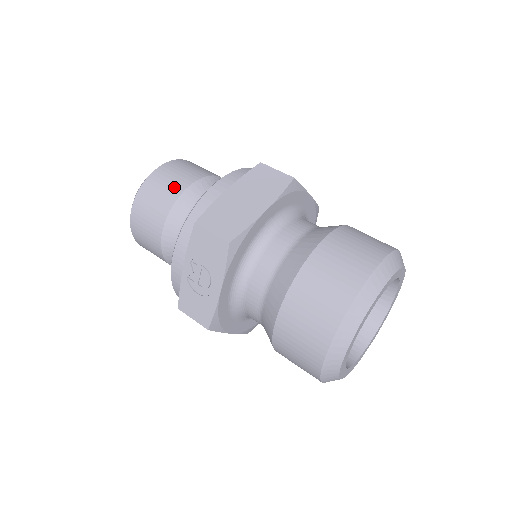
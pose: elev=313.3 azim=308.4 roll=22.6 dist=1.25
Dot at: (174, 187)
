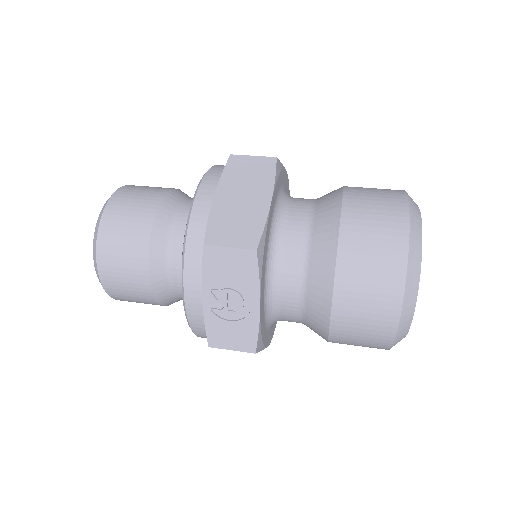
Dot at: (140, 218)
